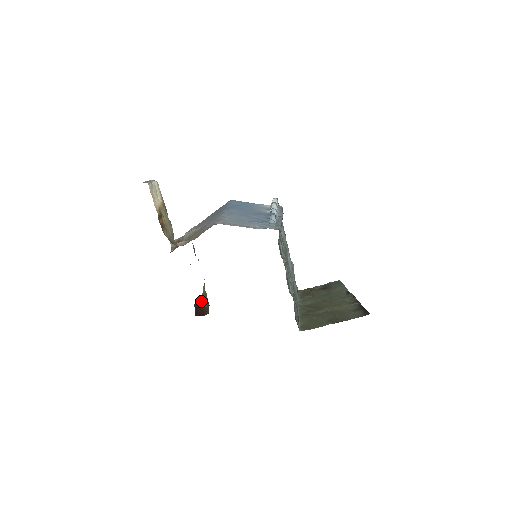
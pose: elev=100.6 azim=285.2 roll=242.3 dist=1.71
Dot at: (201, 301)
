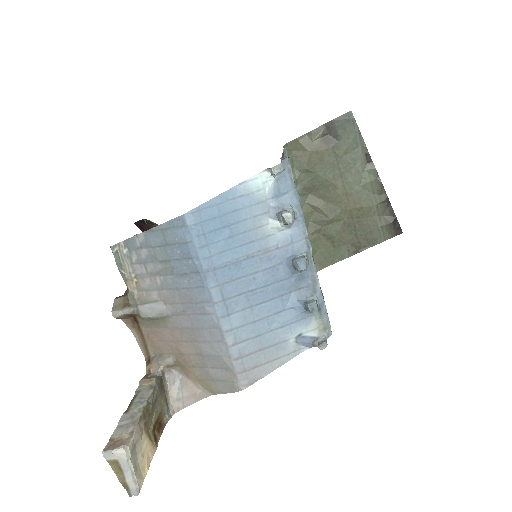
Dot at: (144, 221)
